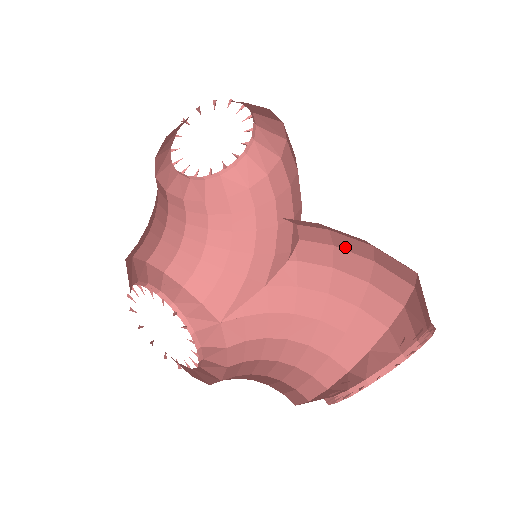
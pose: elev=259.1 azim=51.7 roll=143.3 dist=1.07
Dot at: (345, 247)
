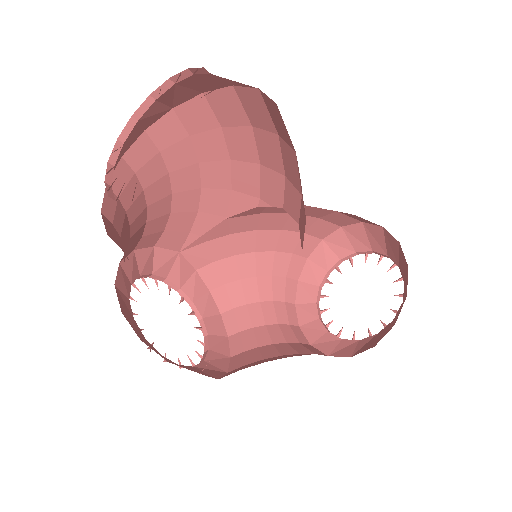
Dot at: occluded
